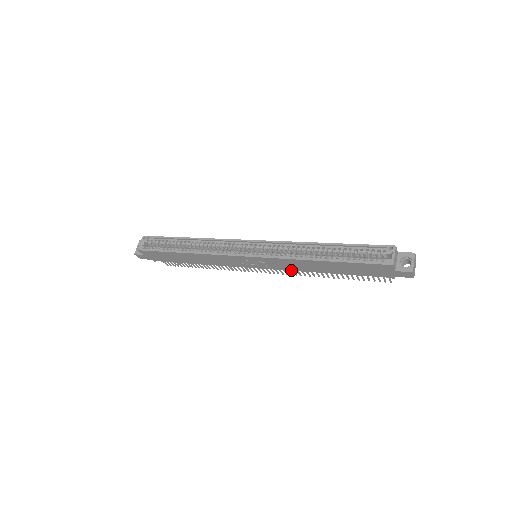
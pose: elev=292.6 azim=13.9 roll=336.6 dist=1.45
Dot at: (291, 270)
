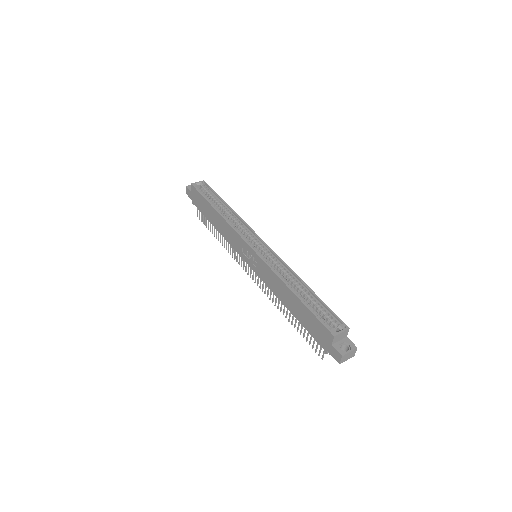
Dot at: (268, 285)
